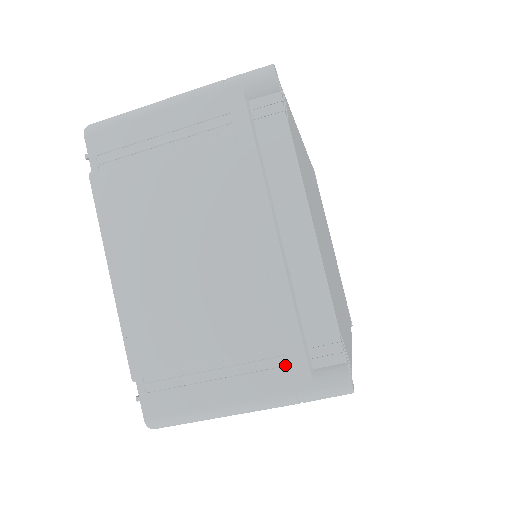
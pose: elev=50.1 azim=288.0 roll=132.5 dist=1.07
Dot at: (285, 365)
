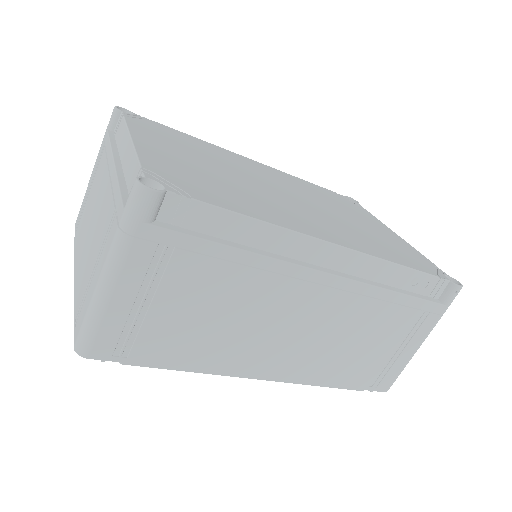
Dot at: (115, 219)
